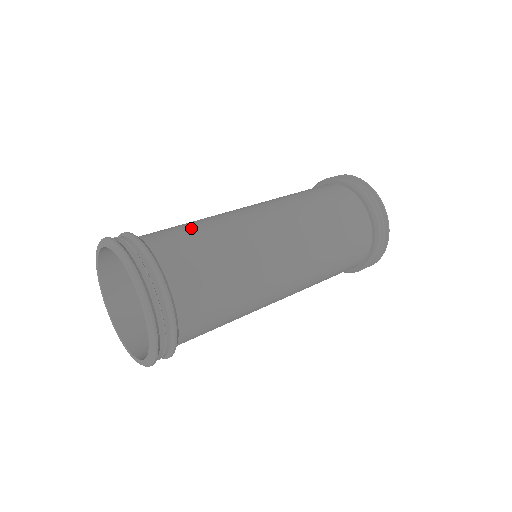
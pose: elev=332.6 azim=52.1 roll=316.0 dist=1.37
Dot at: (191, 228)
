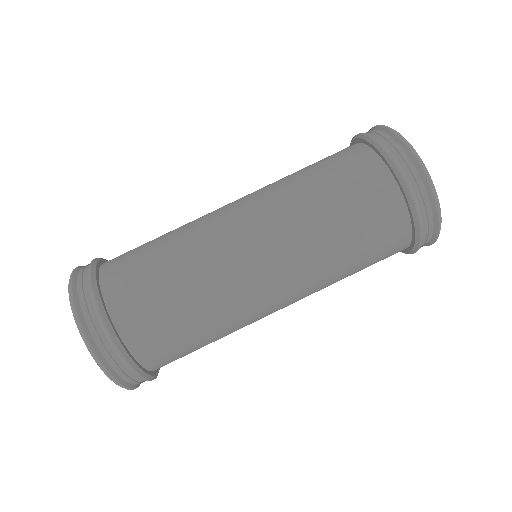
Dot at: (152, 246)
